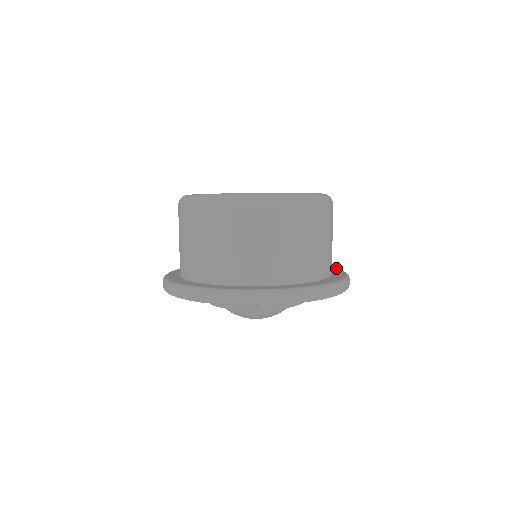
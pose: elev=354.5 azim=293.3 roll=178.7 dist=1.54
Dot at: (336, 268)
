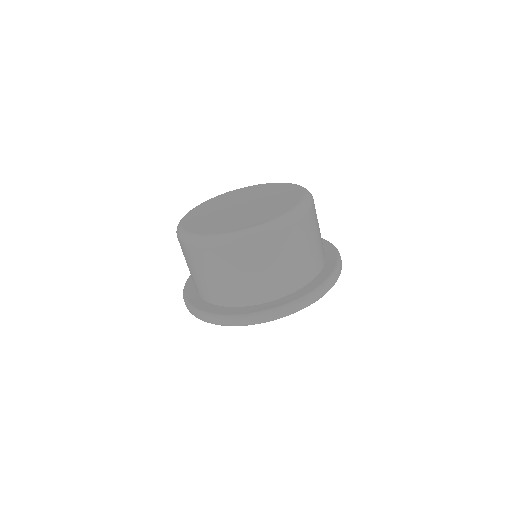
Dot at: (326, 241)
